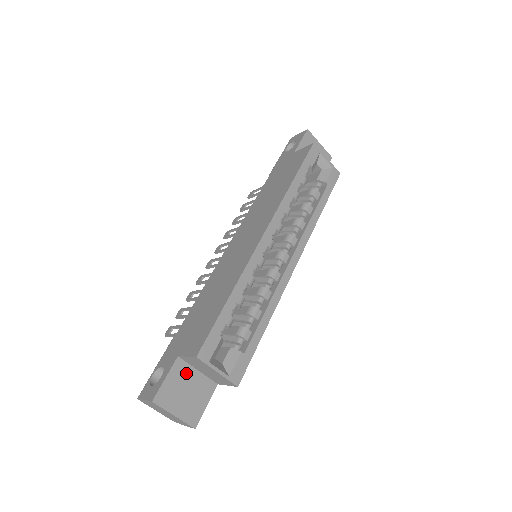
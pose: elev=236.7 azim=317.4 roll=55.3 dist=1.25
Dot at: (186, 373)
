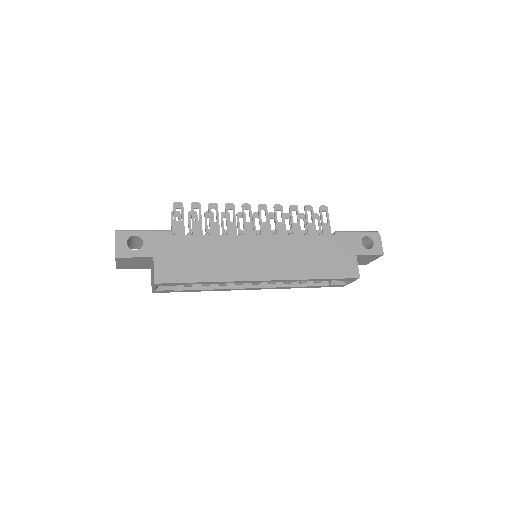
Dot at: (146, 261)
